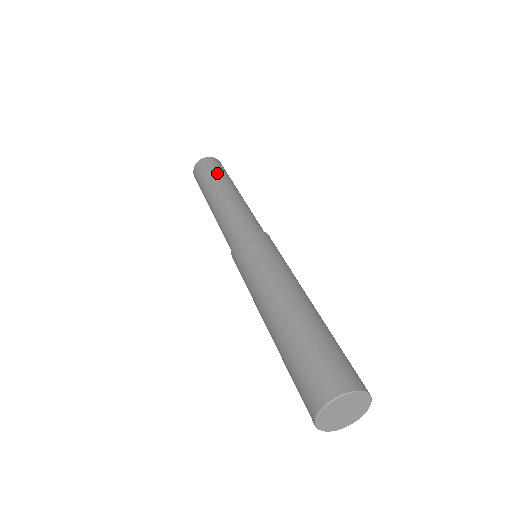
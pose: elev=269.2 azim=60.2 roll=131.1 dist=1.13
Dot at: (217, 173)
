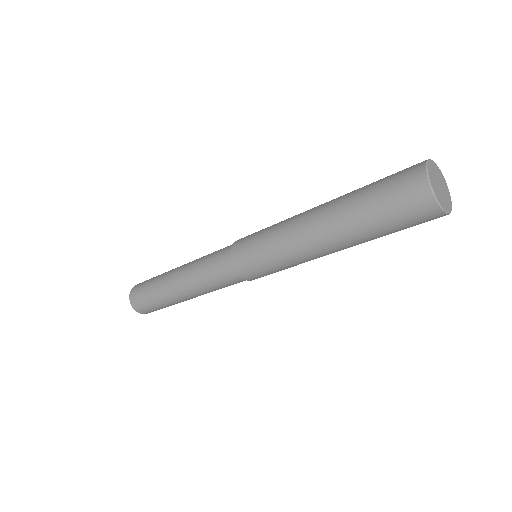
Dot at: occluded
